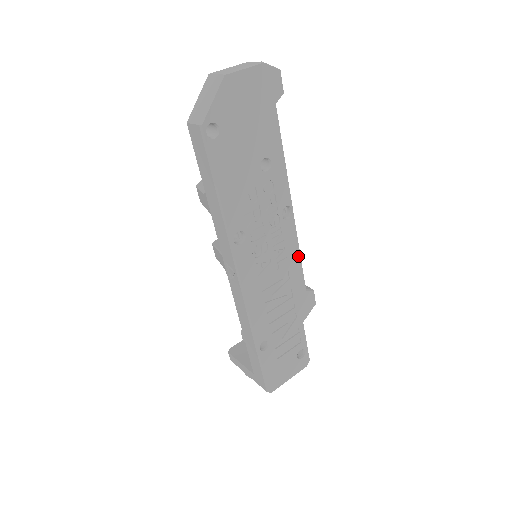
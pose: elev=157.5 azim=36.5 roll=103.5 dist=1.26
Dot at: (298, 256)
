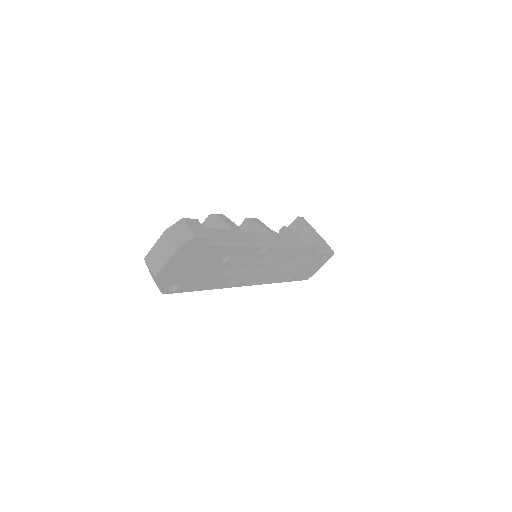
Dot at: (289, 248)
